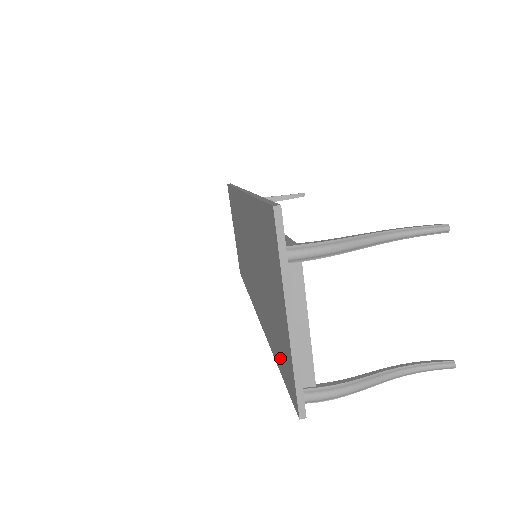
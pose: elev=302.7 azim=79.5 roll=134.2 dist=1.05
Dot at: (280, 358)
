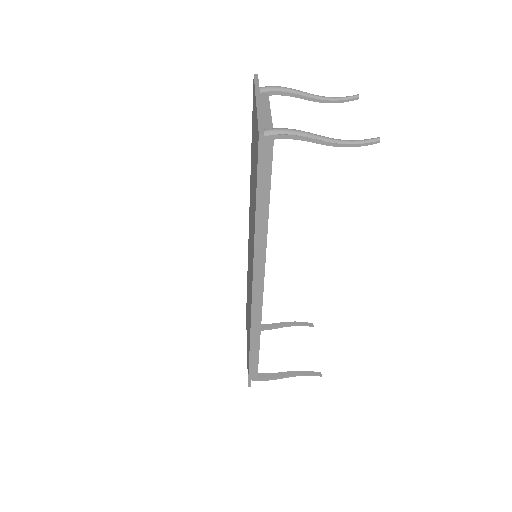
Dot at: occluded
